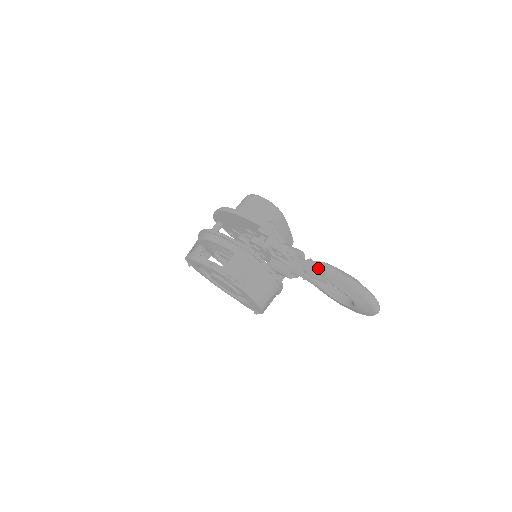
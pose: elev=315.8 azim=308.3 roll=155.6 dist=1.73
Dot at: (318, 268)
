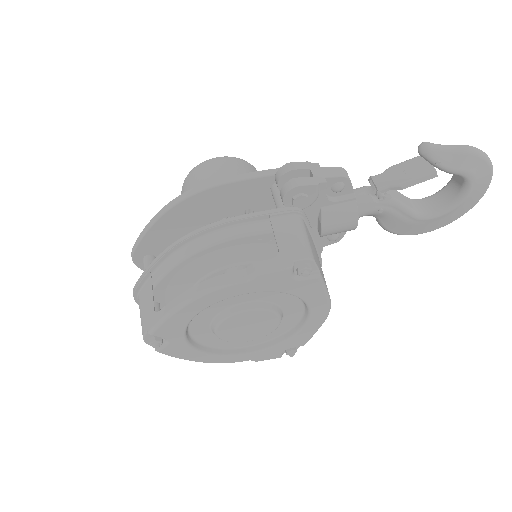
Dot at: (403, 170)
